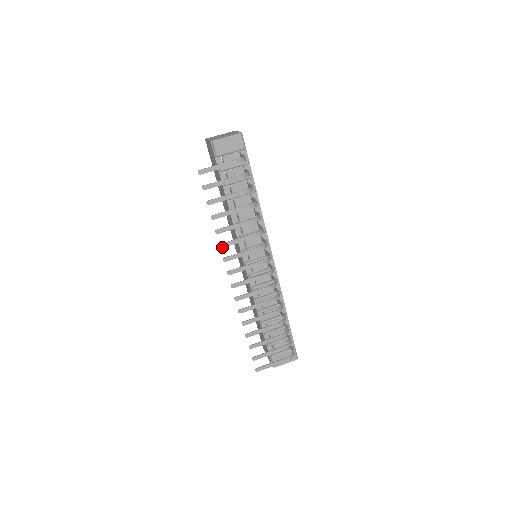
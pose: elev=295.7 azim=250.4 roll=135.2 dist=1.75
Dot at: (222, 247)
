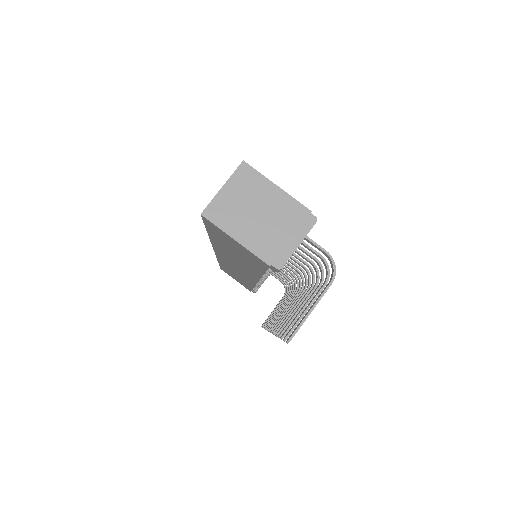
Dot at: occluded
